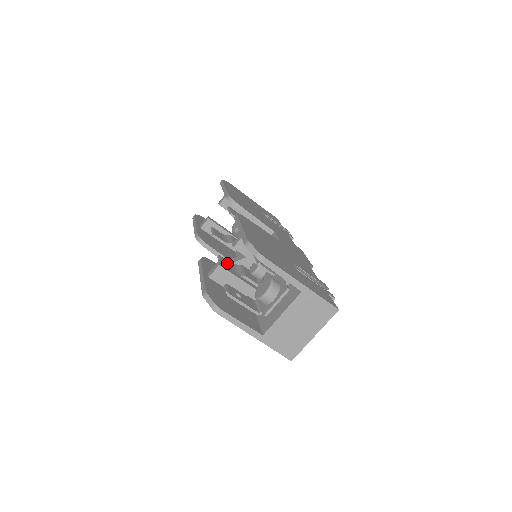
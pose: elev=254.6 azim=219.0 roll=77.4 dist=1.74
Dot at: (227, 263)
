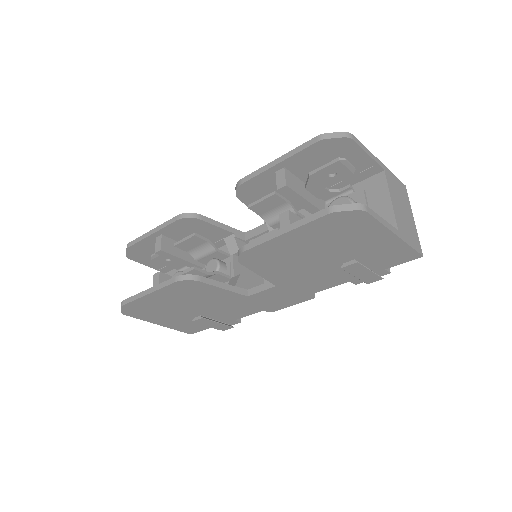
Dot at: occluded
